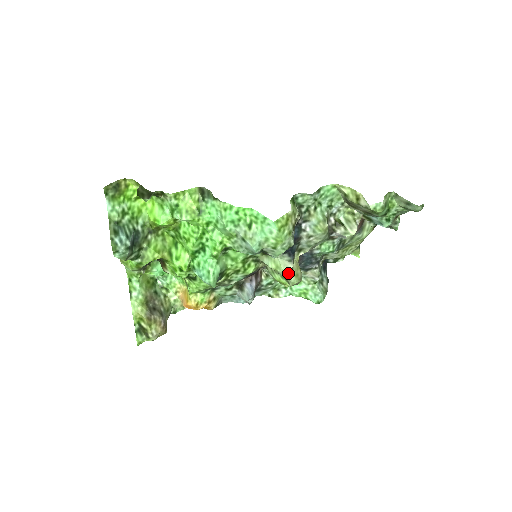
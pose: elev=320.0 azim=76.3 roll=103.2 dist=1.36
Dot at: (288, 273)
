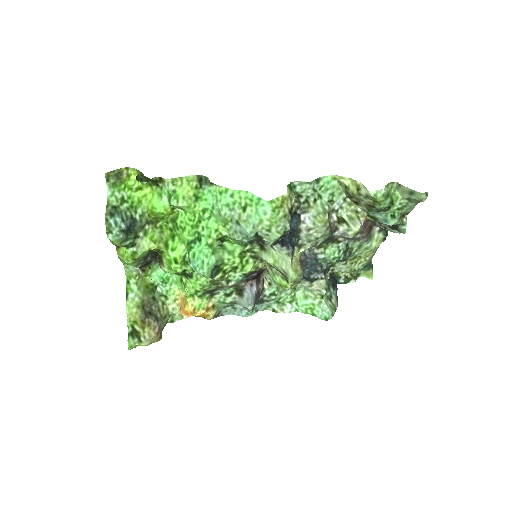
Dot at: (286, 267)
